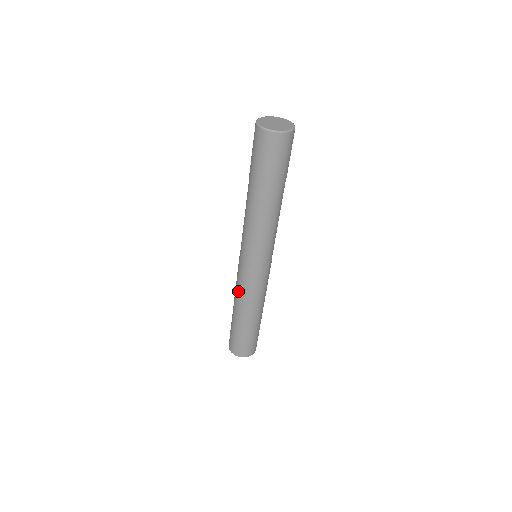
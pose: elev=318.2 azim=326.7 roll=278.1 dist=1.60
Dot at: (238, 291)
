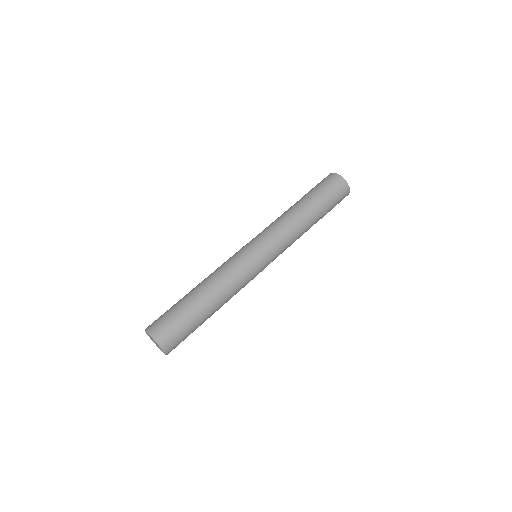
Dot at: (221, 268)
